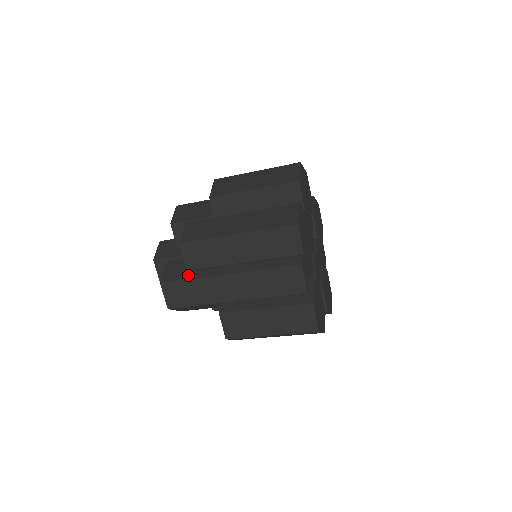
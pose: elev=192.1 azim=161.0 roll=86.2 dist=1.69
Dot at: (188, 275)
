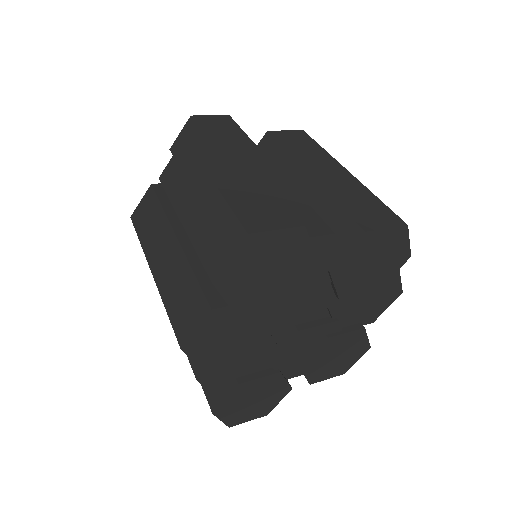
Dot at: occluded
